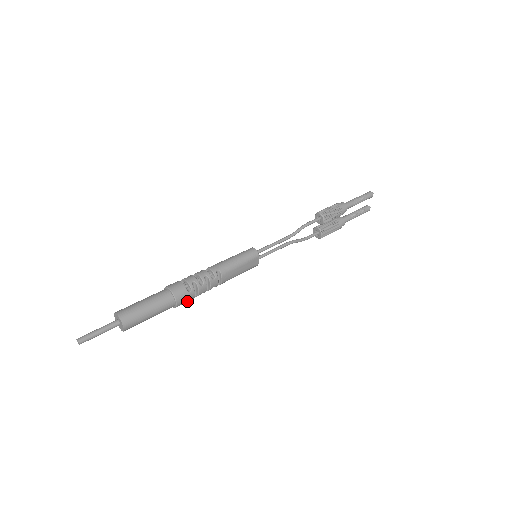
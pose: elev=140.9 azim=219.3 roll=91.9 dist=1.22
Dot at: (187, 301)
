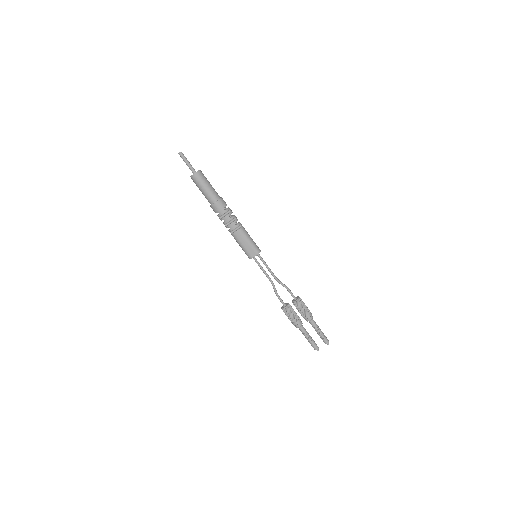
Dot at: (217, 212)
